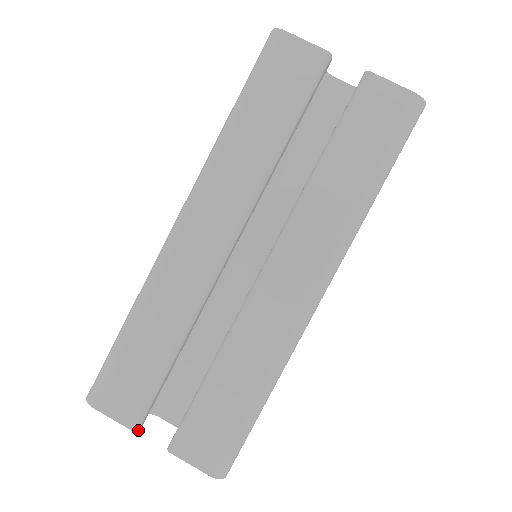
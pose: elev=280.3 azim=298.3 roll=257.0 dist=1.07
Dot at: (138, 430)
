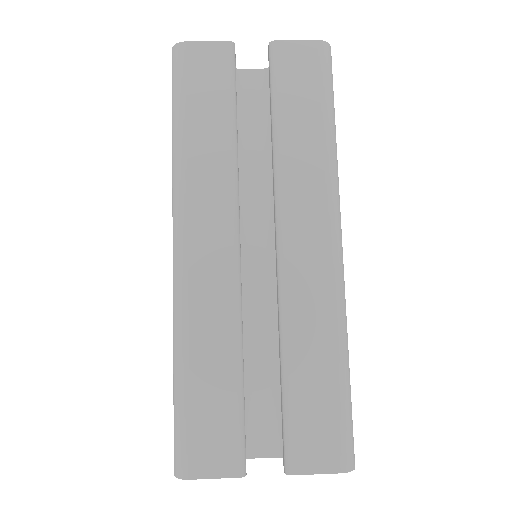
Dot at: (246, 474)
